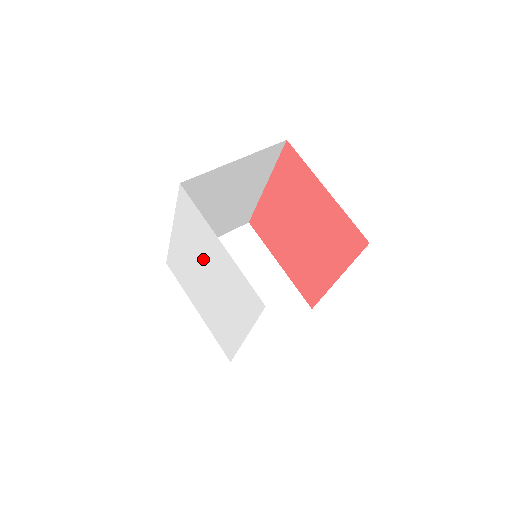
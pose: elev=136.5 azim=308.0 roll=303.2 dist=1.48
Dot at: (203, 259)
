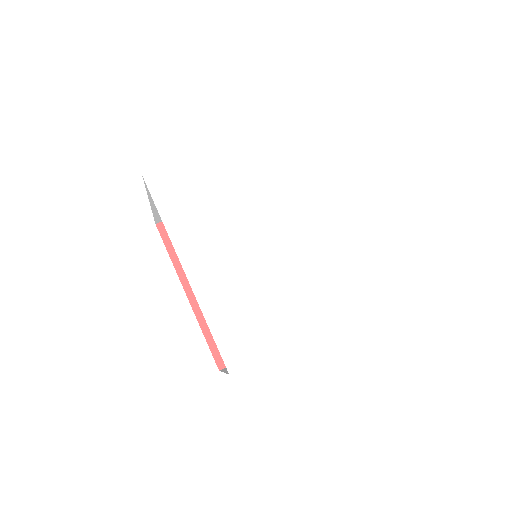
Dot at: (235, 214)
